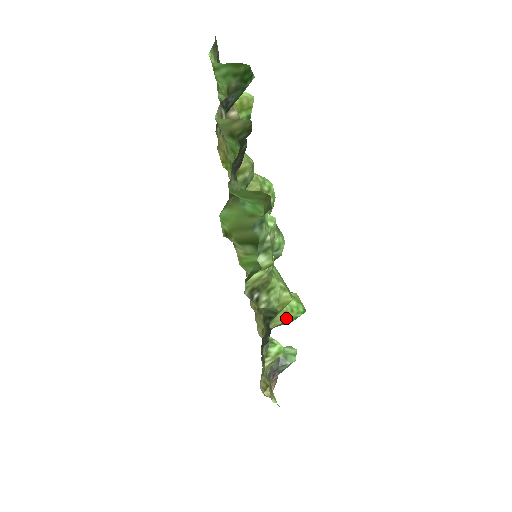
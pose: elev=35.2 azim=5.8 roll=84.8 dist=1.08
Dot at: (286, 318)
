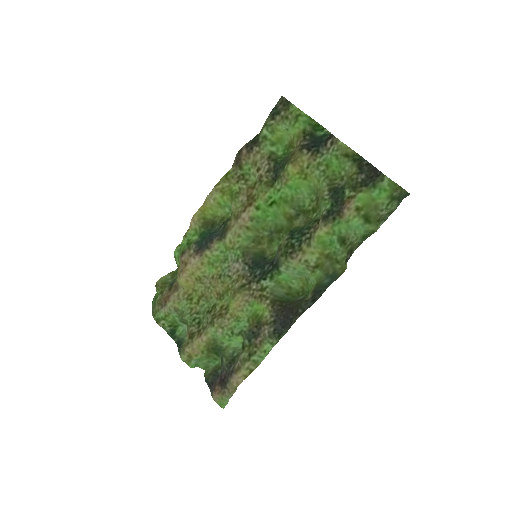
Dot at: occluded
